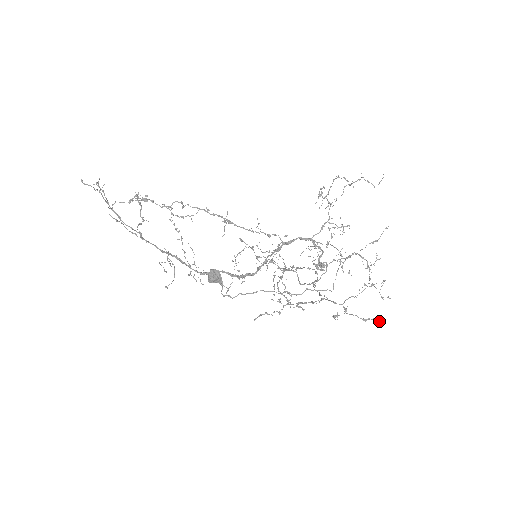
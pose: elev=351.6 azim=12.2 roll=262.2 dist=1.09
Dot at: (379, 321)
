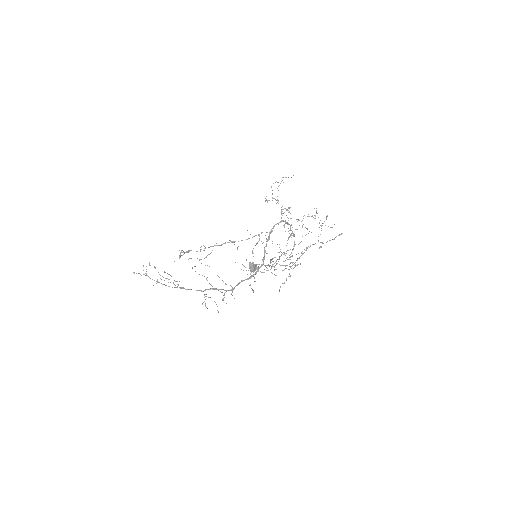
Dot at: occluded
